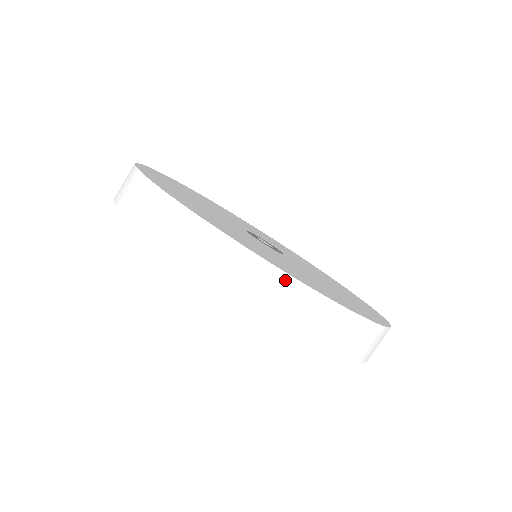
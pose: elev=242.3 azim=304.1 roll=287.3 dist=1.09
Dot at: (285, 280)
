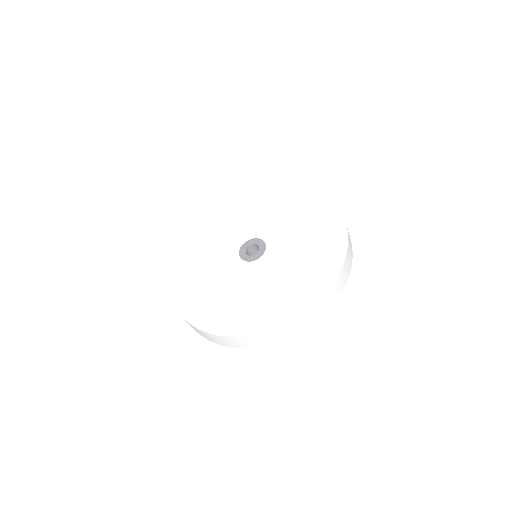
Dot at: (248, 338)
